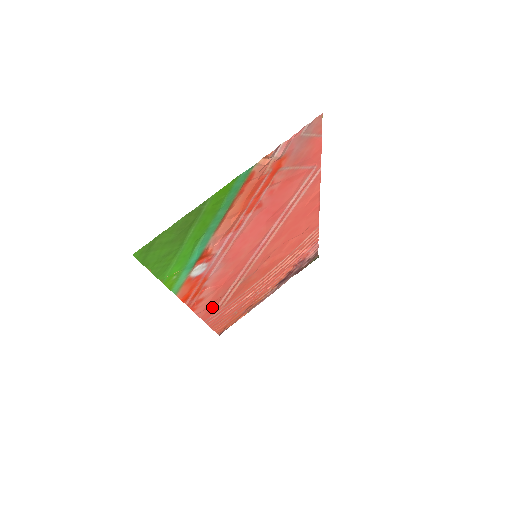
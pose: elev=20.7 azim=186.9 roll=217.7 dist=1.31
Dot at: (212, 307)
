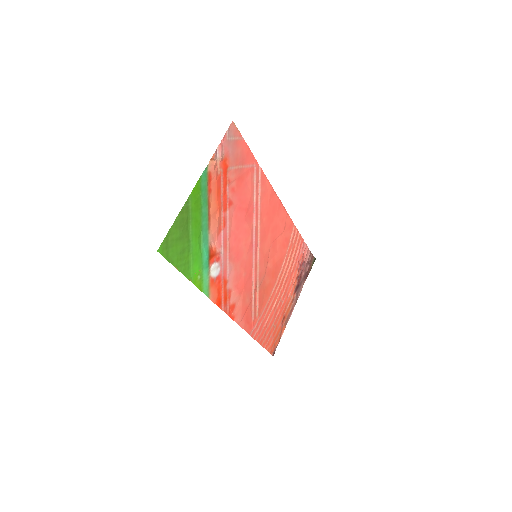
Dot at: (248, 317)
